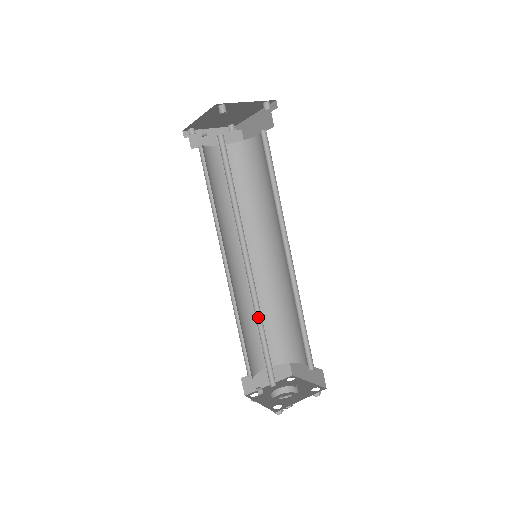
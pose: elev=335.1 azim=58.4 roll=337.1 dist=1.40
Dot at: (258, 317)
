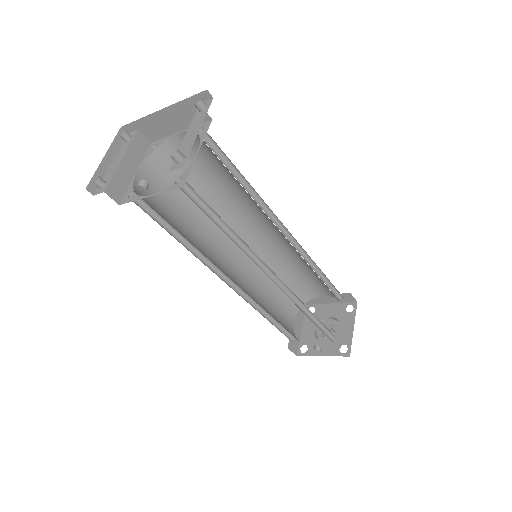
Dot at: (301, 308)
